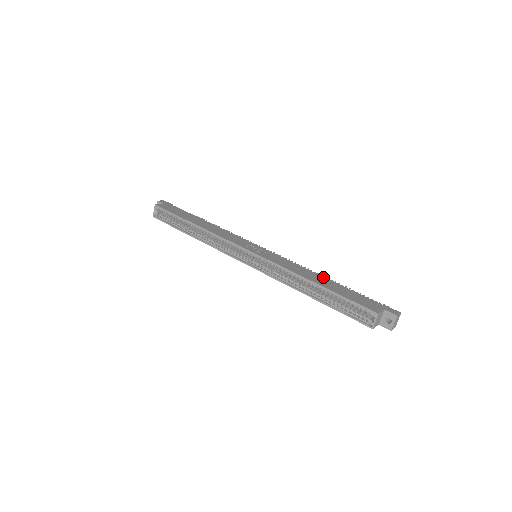
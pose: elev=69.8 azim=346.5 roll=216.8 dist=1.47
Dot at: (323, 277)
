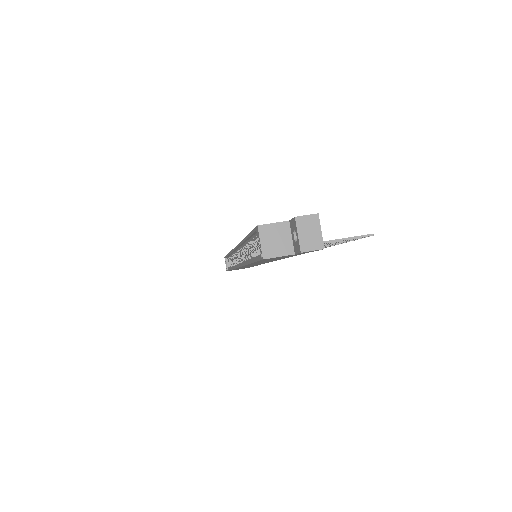
Dot at: occluded
